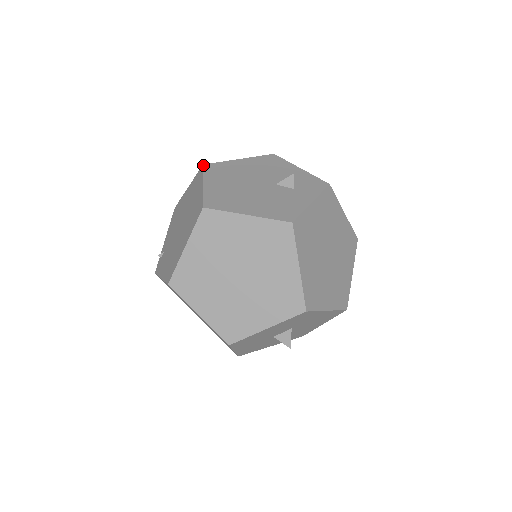
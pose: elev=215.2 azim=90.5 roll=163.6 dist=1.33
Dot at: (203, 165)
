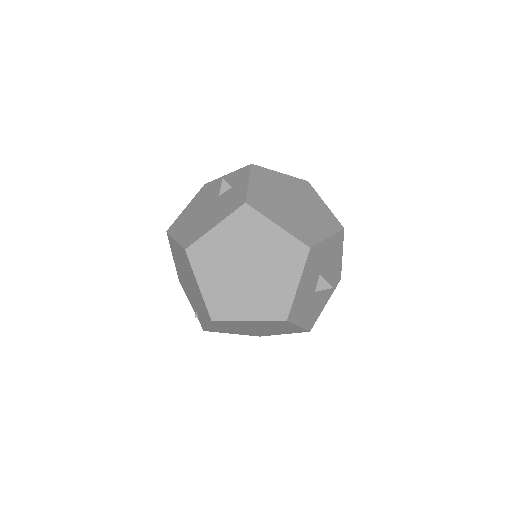
Dot at: occluded
